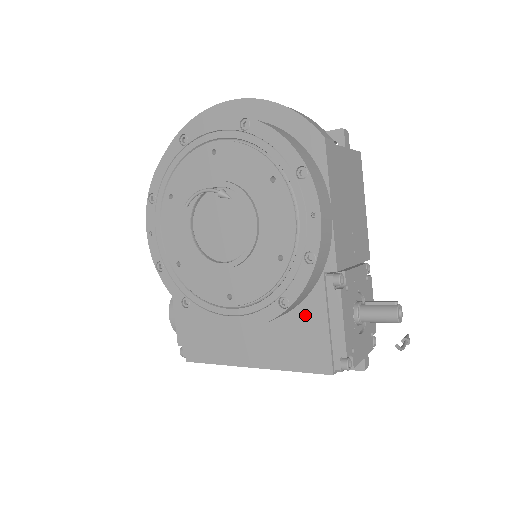
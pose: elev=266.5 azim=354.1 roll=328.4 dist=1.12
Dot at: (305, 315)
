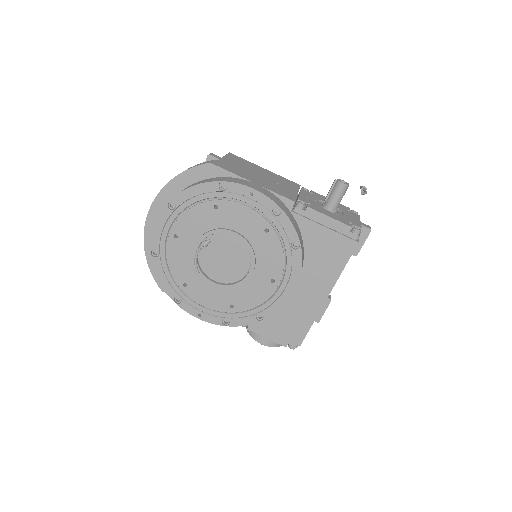
Dot at: (311, 239)
